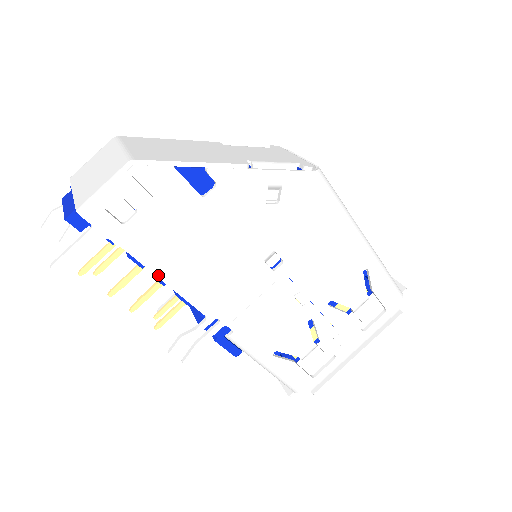
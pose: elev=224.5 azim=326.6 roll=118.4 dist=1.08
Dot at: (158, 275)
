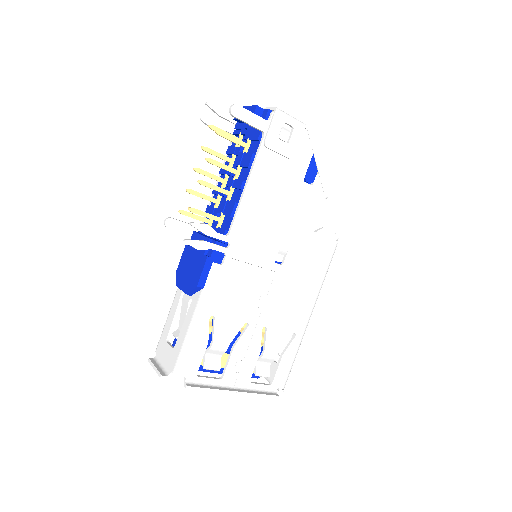
Dot at: (250, 179)
